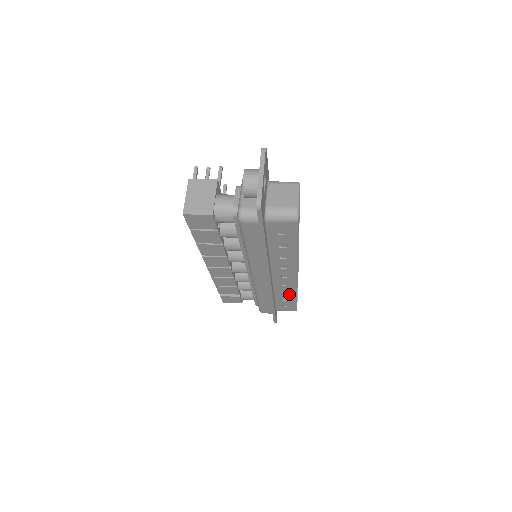
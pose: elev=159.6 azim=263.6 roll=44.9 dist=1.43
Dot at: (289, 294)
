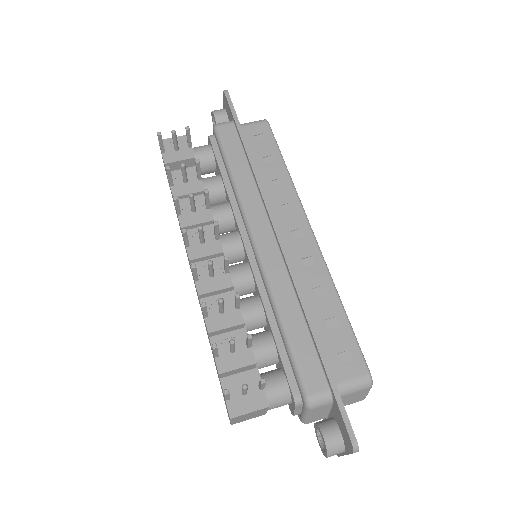
Dot at: occluded
